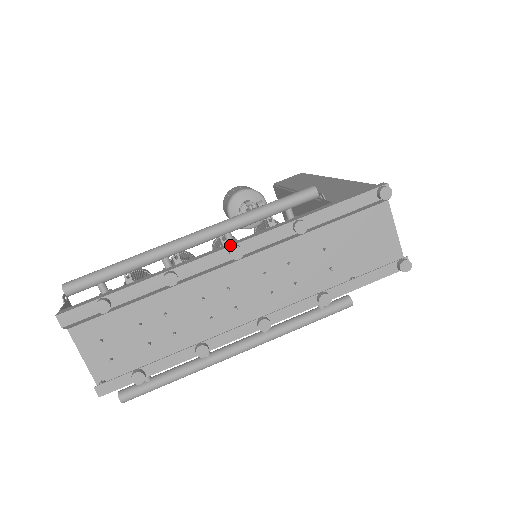
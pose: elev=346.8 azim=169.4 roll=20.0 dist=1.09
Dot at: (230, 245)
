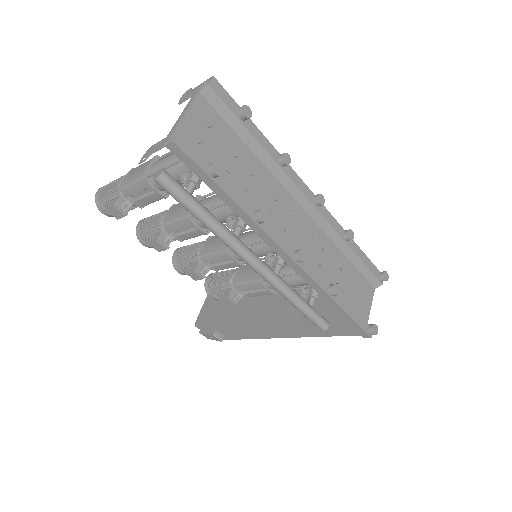
Dot at: (314, 195)
